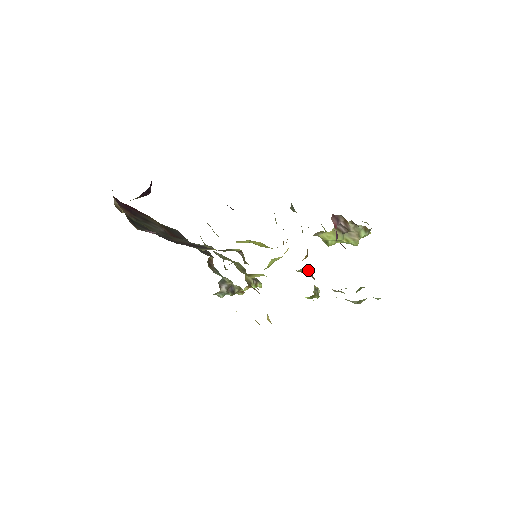
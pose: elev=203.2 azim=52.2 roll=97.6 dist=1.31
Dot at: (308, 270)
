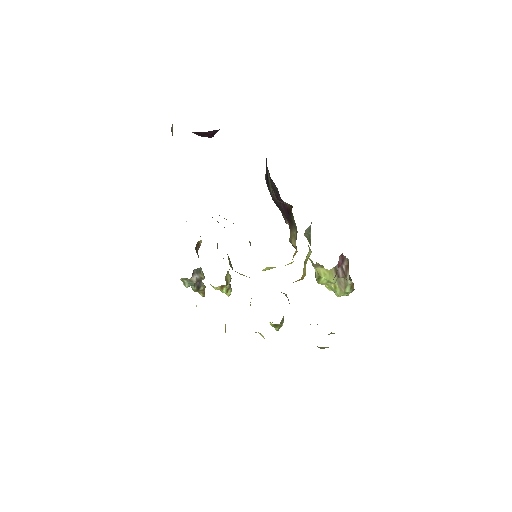
Dot at: occluded
